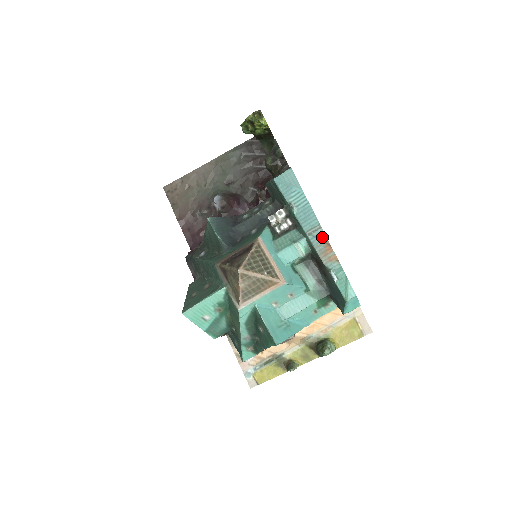
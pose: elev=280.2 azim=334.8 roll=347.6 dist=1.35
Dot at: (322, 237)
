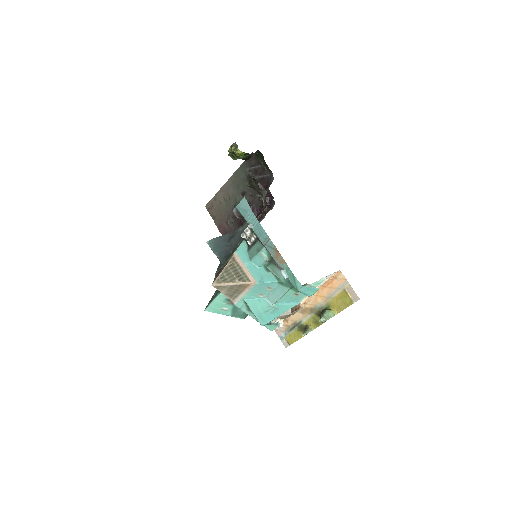
Dot at: (272, 246)
